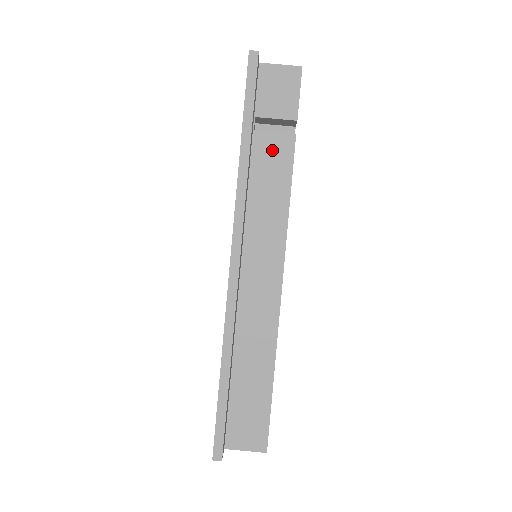
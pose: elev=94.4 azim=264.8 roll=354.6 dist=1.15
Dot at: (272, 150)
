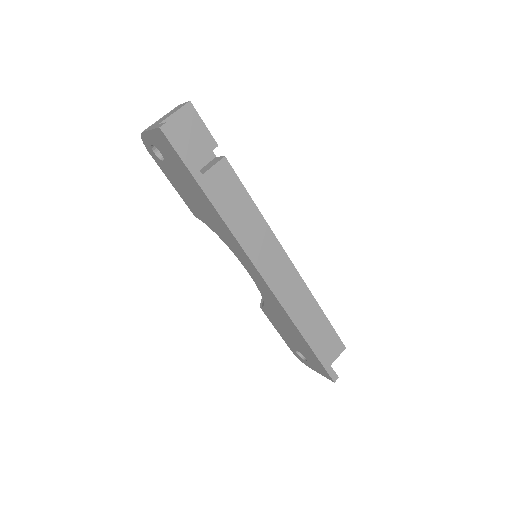
Dot at: (219, 182)
